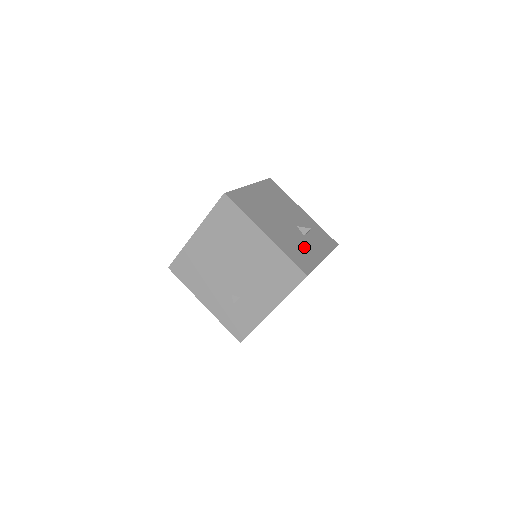
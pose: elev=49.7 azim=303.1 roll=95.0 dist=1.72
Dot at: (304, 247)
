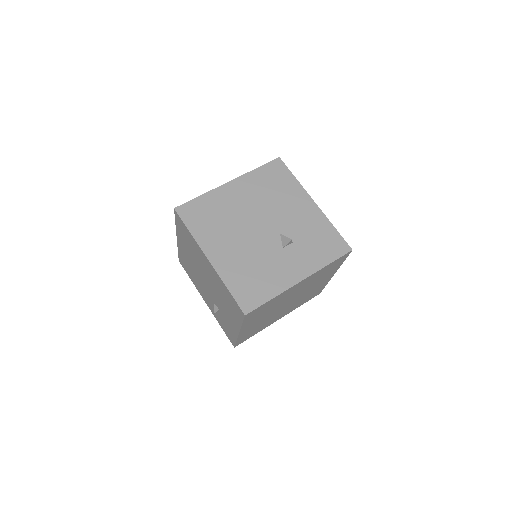
Dot at: (270, 268)
